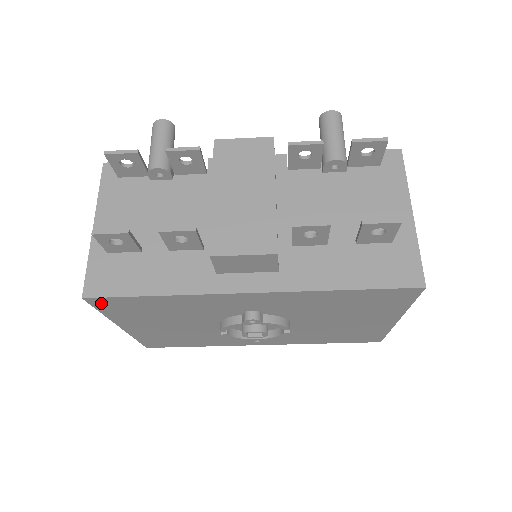
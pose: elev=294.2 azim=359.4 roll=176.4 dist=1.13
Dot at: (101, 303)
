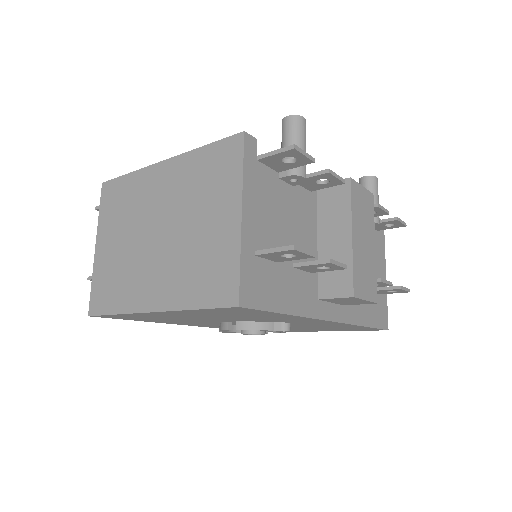
Dot at: (233, 309)
